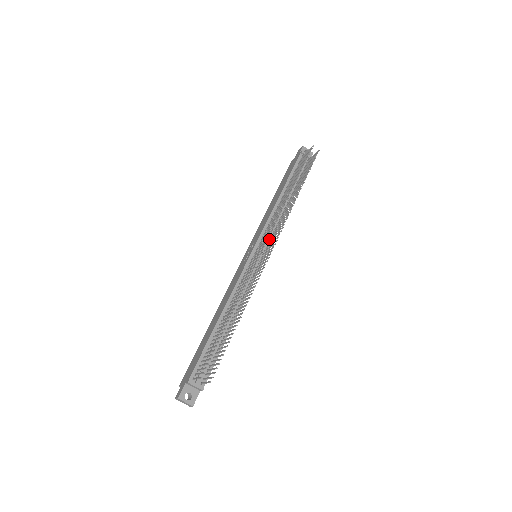
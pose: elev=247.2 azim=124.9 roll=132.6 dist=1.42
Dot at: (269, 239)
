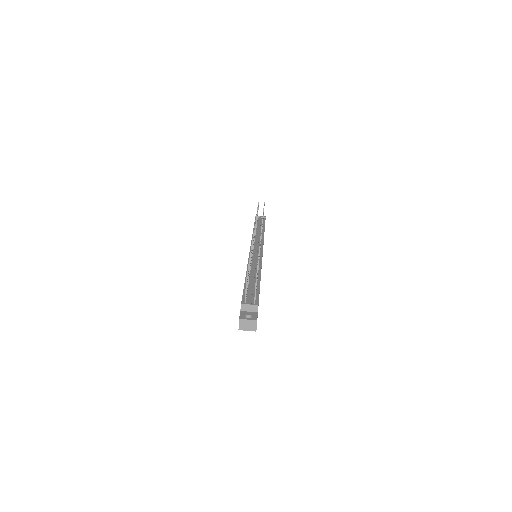
Dot at: occluded
